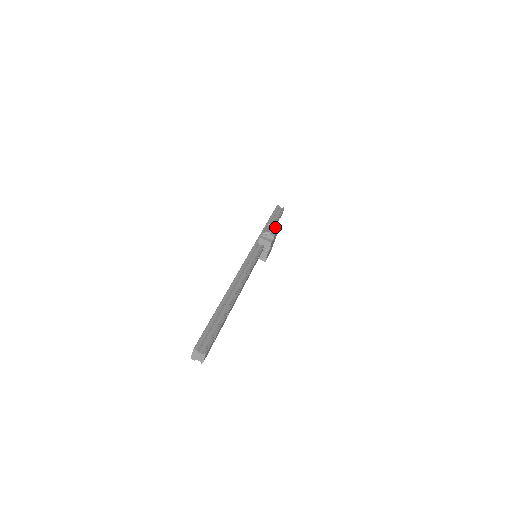
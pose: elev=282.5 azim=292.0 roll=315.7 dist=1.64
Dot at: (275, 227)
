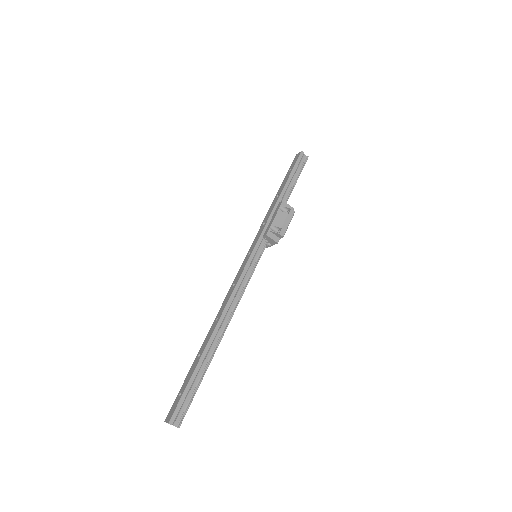
Dot at: (288, 218)
